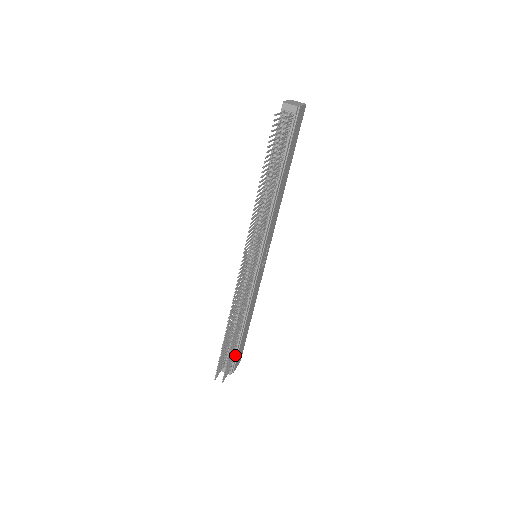
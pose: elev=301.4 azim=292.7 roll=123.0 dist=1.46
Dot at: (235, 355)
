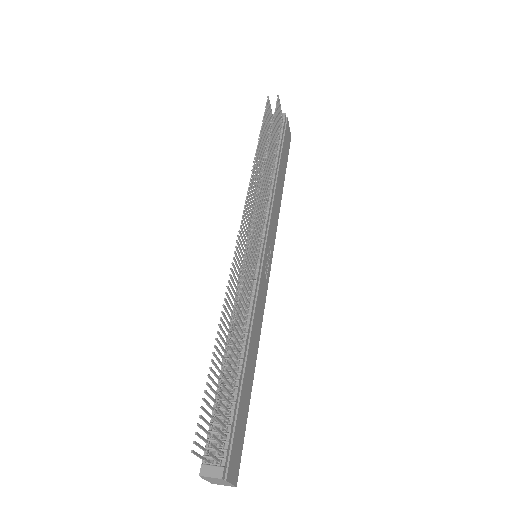
Dot at: (230, 423)
